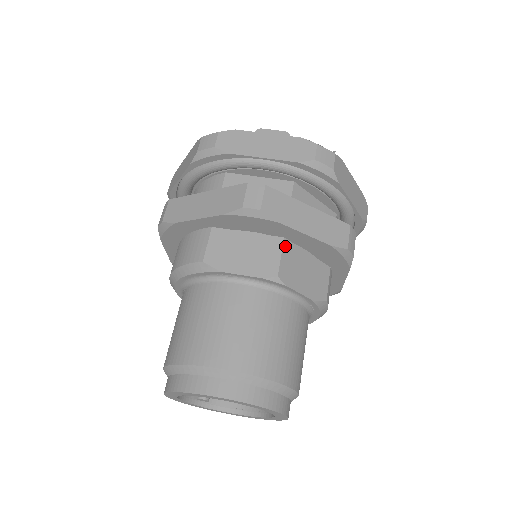
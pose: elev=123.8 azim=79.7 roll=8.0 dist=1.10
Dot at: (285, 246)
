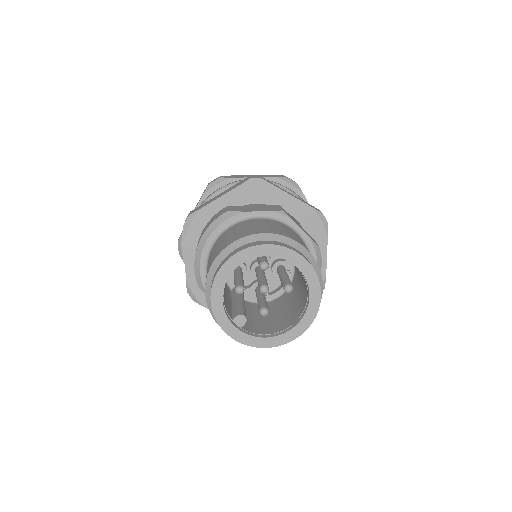
Dot at: (281, 207)
